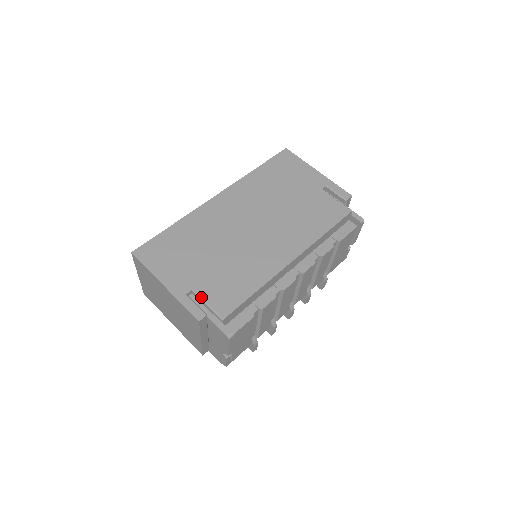
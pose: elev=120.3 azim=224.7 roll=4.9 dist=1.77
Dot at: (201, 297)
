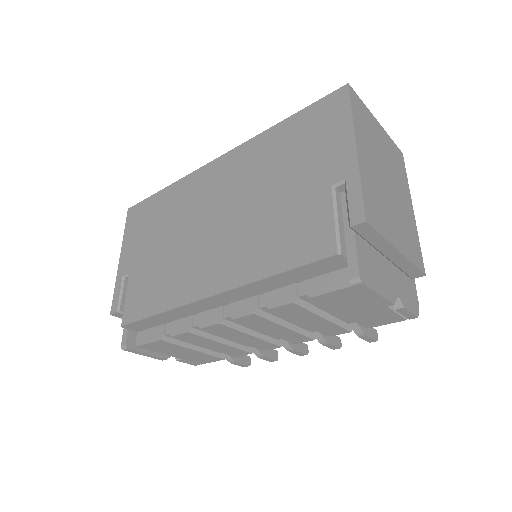
Dot at: (127, 289)
